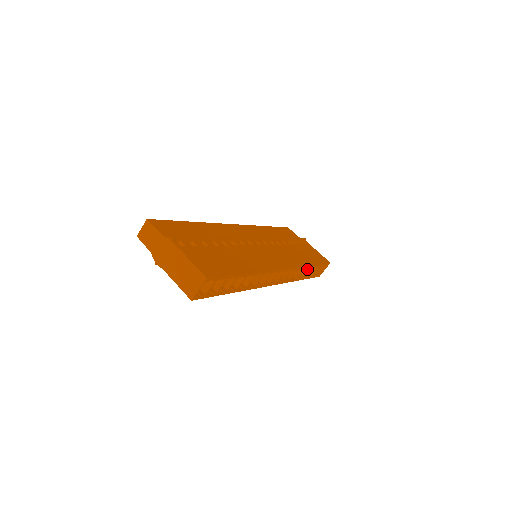
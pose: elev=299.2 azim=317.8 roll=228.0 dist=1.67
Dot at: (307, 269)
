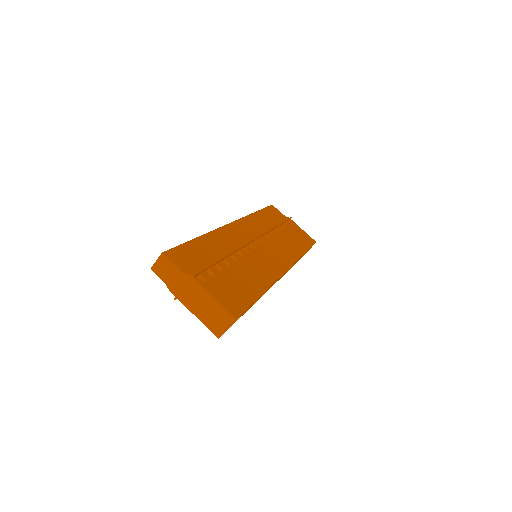
Dot at: occluded
